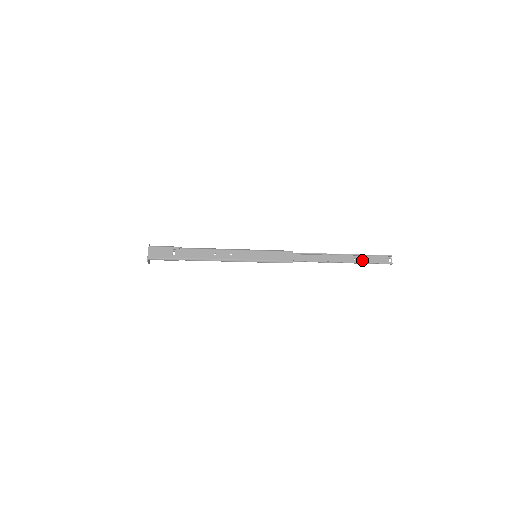
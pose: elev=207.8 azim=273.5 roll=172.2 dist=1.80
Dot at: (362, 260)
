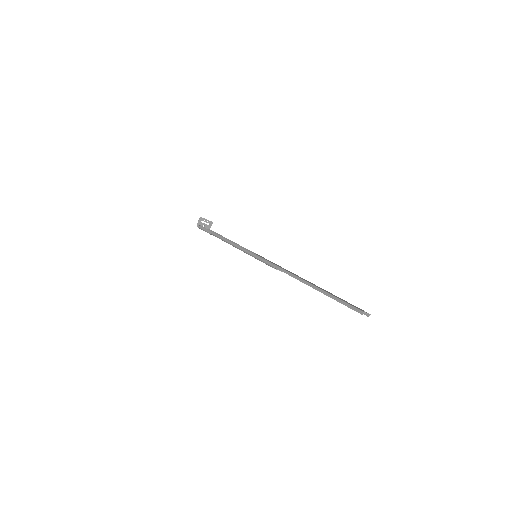
Dot at: occluded
